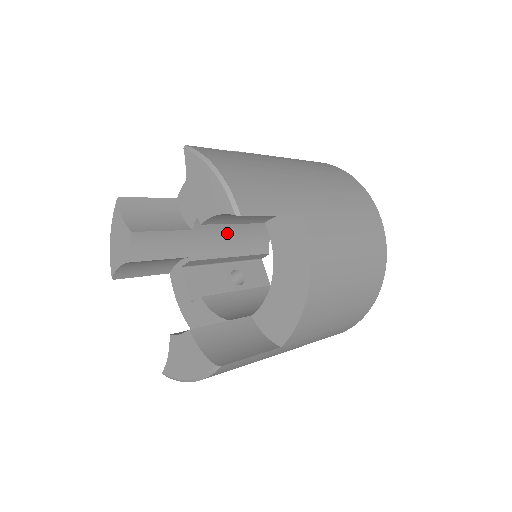
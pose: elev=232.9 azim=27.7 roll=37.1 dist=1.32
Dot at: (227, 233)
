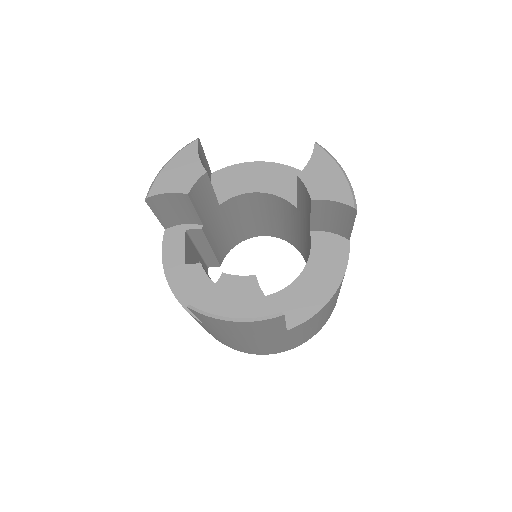
Dot at: (223, 227)
